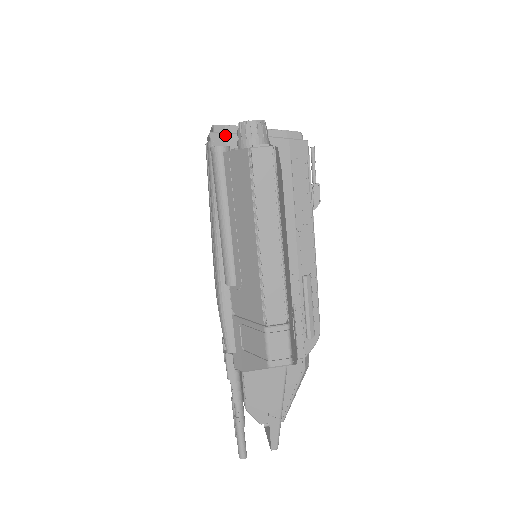
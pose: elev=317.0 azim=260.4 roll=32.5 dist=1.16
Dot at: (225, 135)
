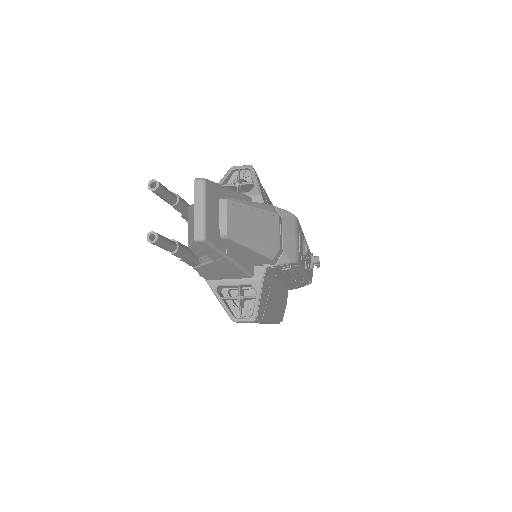
Dot at: occluded
